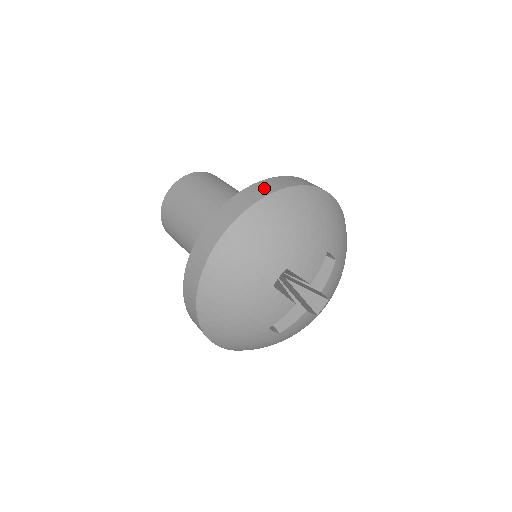
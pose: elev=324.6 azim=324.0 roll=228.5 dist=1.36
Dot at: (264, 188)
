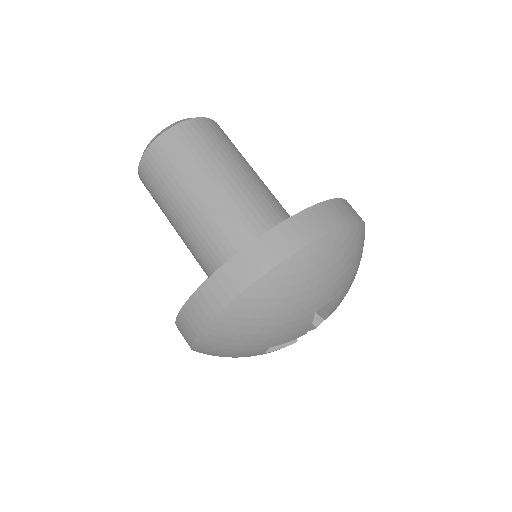
Dot at: (211, 299)
